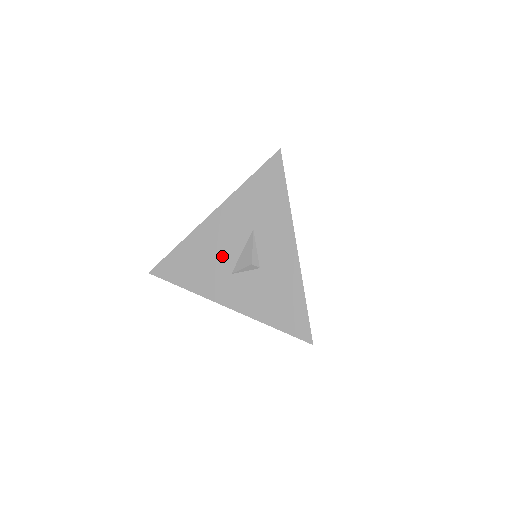
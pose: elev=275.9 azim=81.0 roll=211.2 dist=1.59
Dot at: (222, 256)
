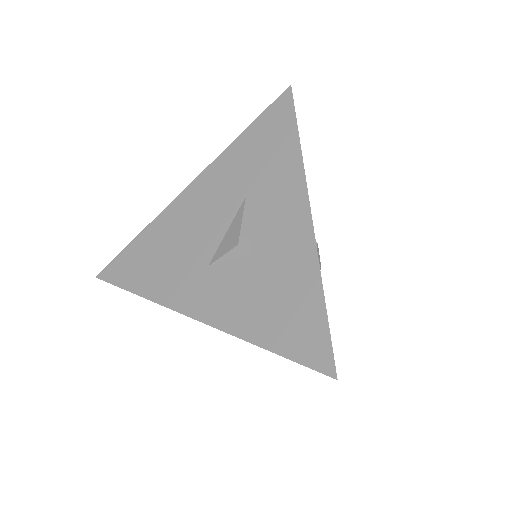
Dot at: (197, 241)
